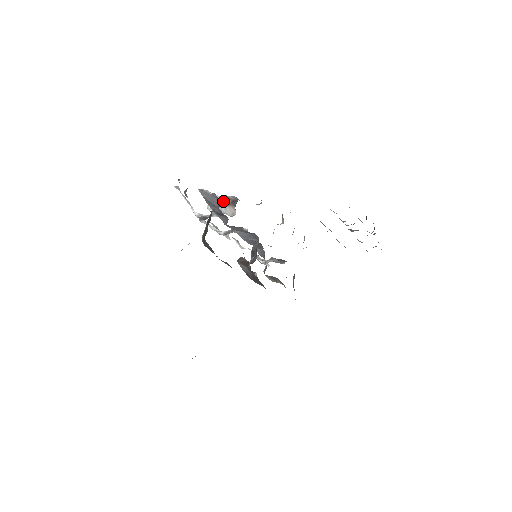
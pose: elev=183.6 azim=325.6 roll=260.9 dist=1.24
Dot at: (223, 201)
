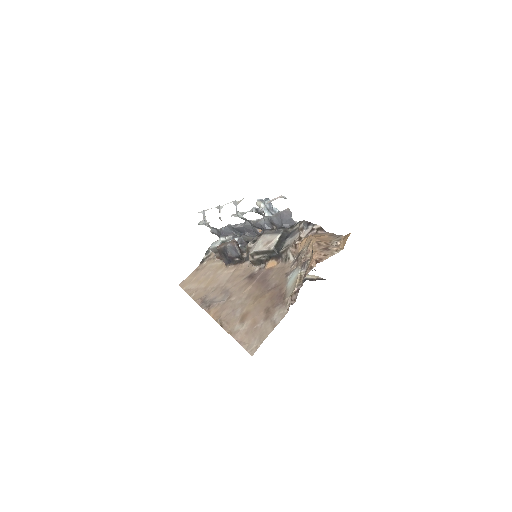
Dot at: (273, 210)
